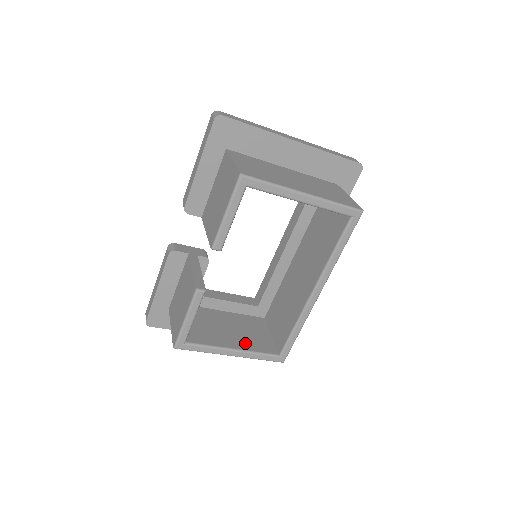
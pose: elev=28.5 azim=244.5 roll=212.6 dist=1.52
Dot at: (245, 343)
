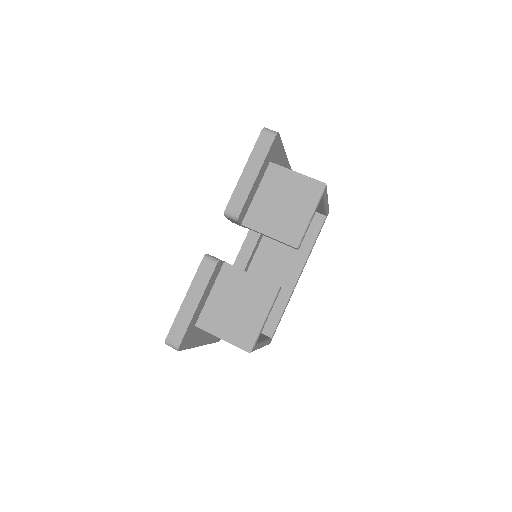
Dot at: occluded
